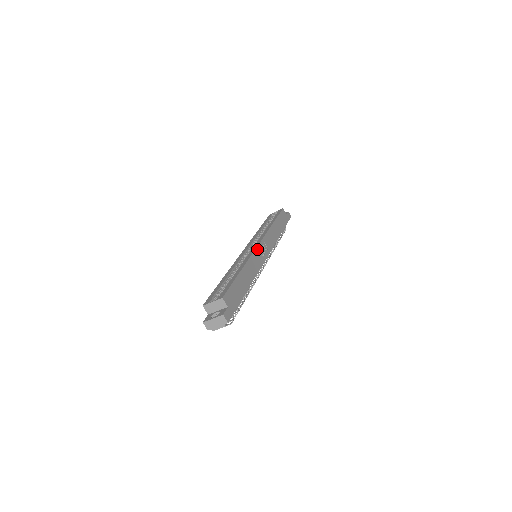
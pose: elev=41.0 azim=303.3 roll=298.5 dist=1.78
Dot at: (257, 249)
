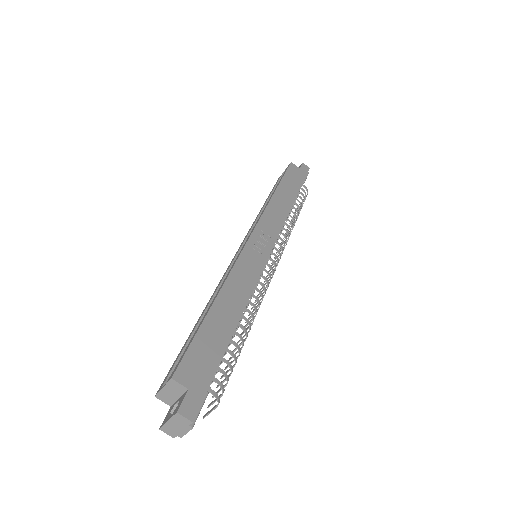
Dot at: (246, 248)
